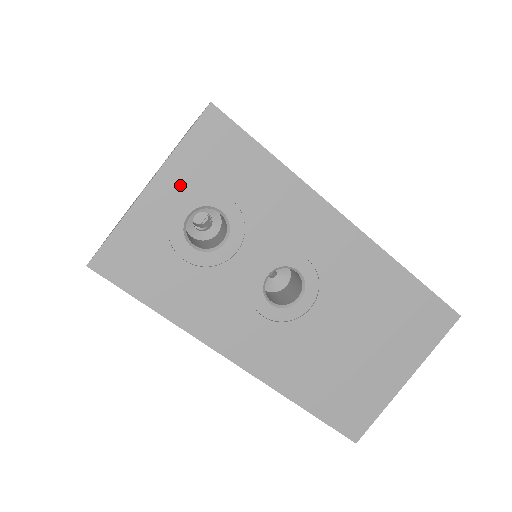
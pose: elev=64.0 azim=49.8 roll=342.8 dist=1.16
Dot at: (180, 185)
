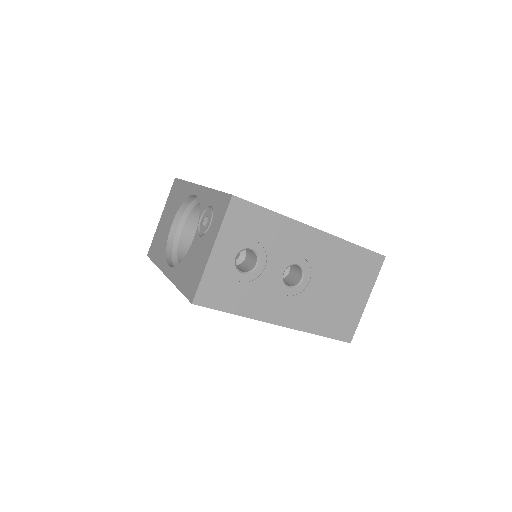
Dot at: (228, 244)
